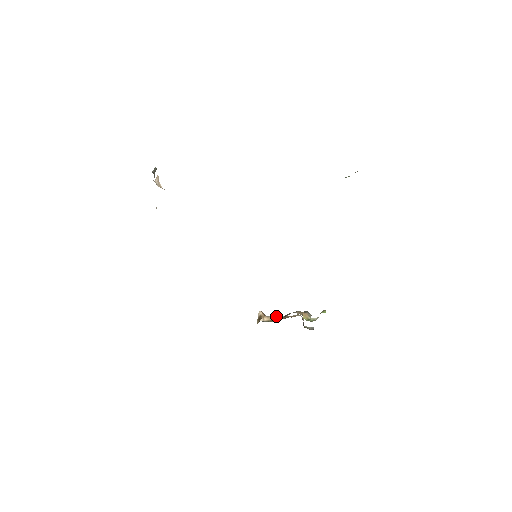
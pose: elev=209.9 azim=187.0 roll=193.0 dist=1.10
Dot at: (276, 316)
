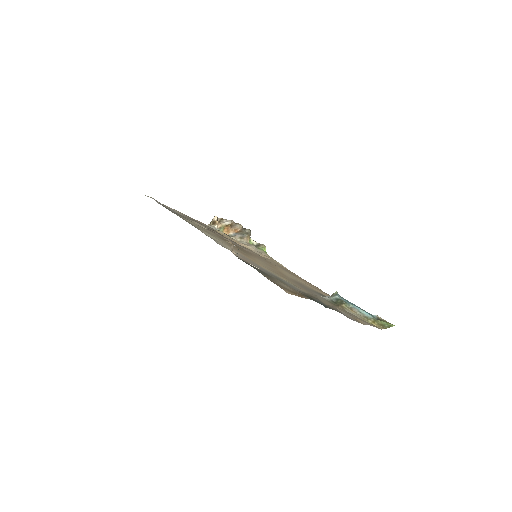
Dot at: (225, 221)
